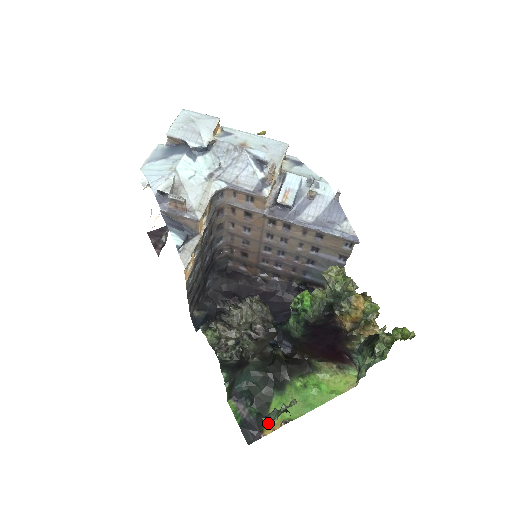
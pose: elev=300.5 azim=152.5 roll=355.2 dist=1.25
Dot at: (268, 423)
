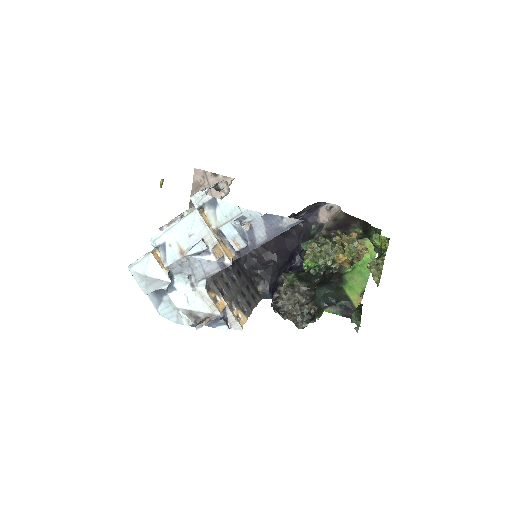
Dot at: (355, 323)
